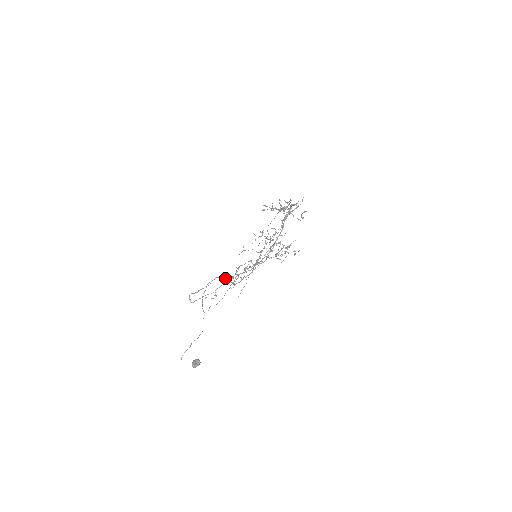
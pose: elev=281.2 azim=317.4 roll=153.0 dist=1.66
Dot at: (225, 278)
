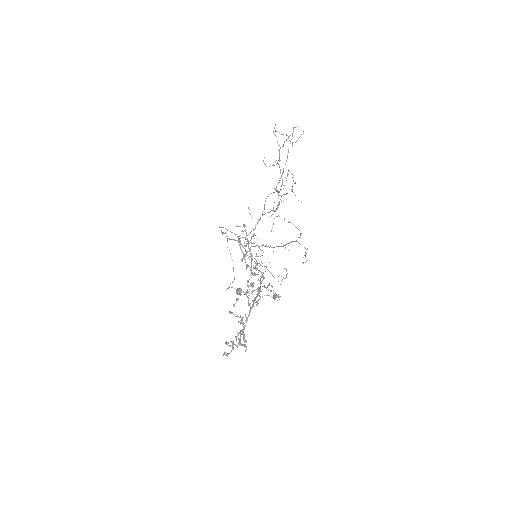
Dot at: (241, 237)
